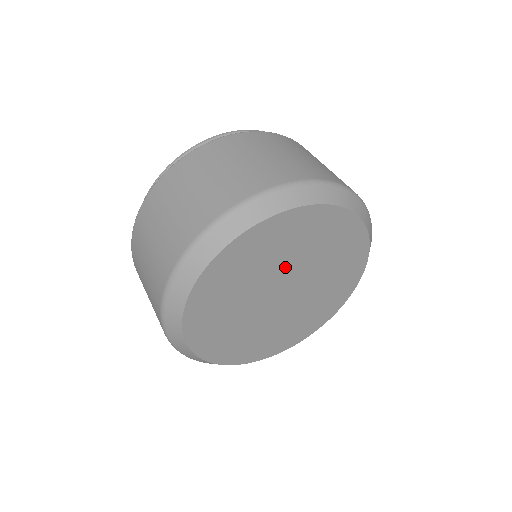
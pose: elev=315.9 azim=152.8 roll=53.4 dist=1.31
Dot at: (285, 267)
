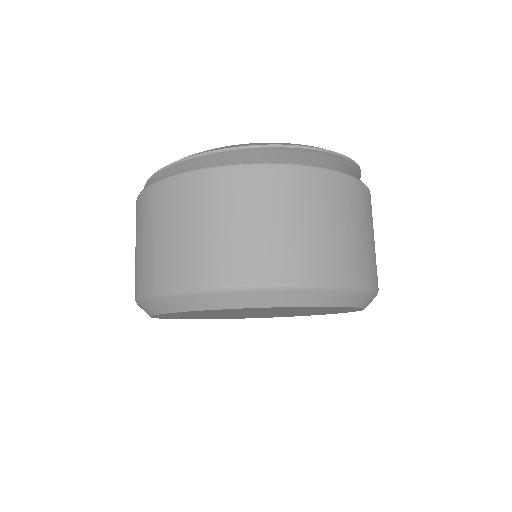
Dot at: (249, 312)
